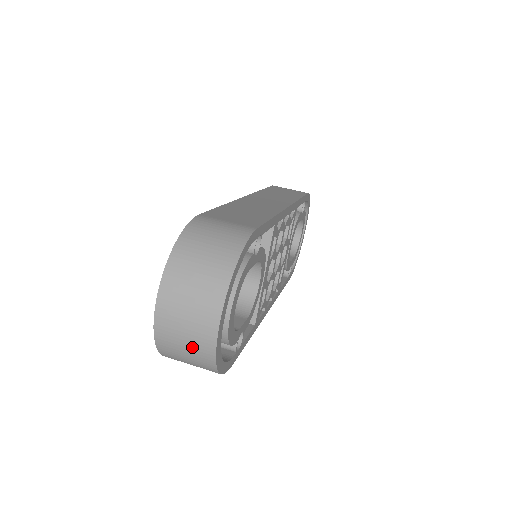
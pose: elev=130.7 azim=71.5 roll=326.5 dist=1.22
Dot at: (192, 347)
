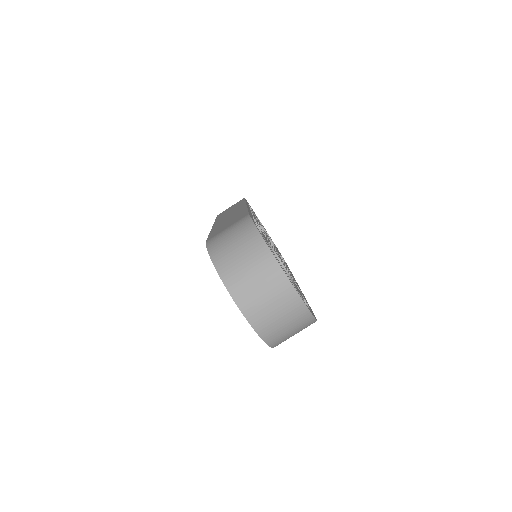
Dot at: (285, 313)
